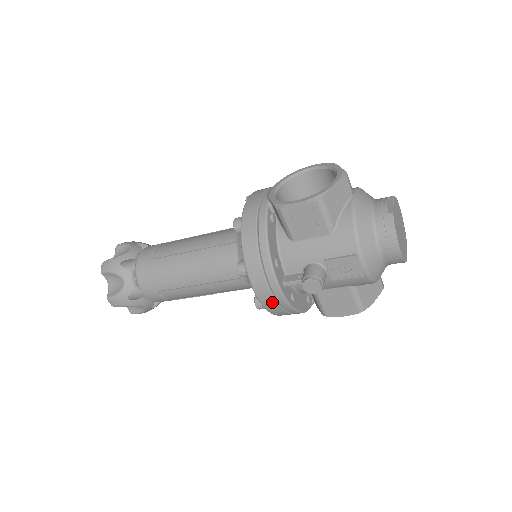
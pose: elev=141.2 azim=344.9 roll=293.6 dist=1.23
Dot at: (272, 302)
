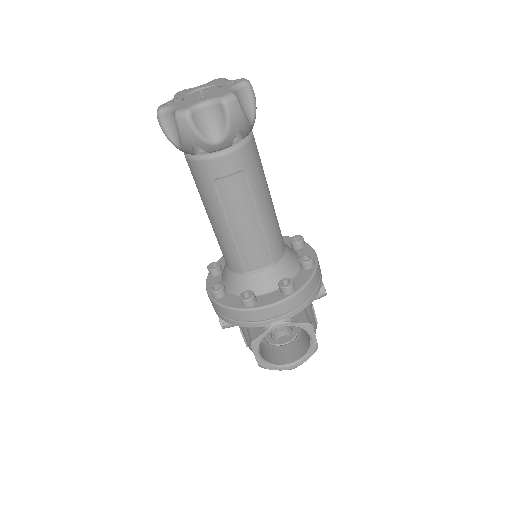
Dot at: occluded
